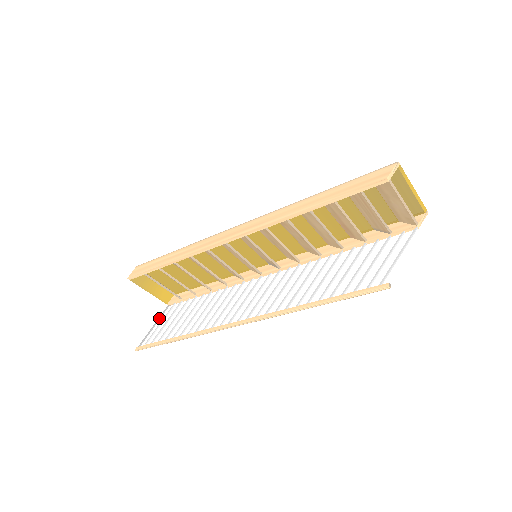
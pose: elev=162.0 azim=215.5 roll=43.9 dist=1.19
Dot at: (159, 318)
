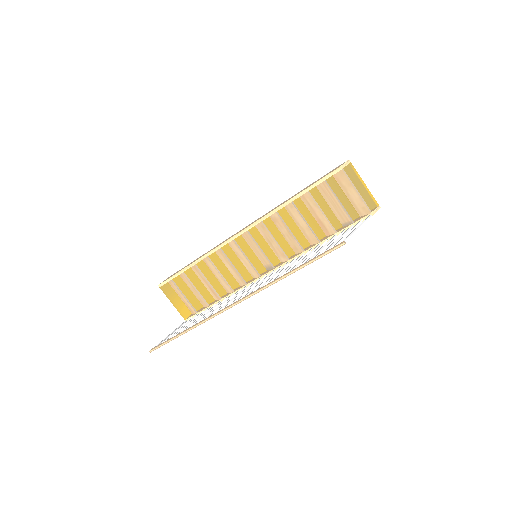
Dot at: (176, 329)
